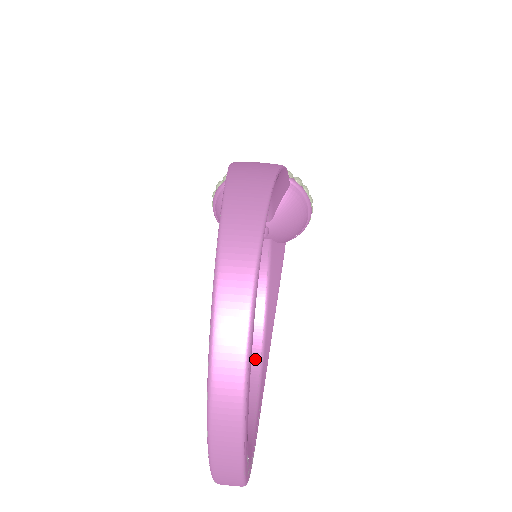
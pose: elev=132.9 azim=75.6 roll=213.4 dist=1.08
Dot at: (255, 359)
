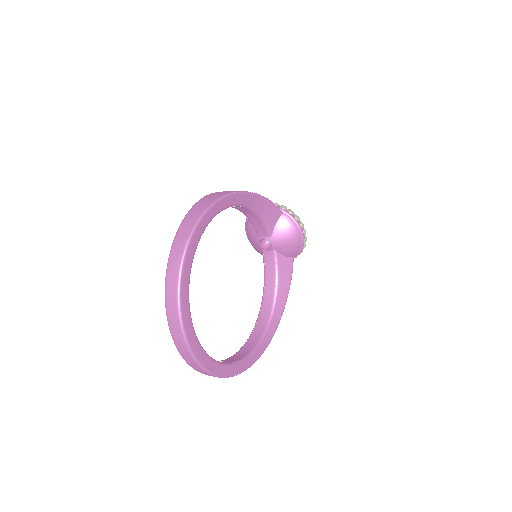
Dot at: (260, 332)
